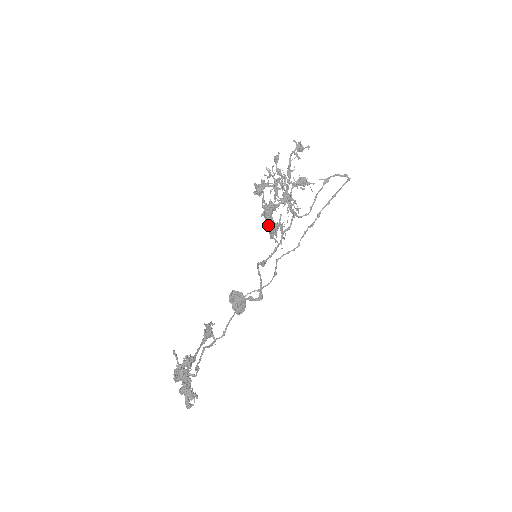
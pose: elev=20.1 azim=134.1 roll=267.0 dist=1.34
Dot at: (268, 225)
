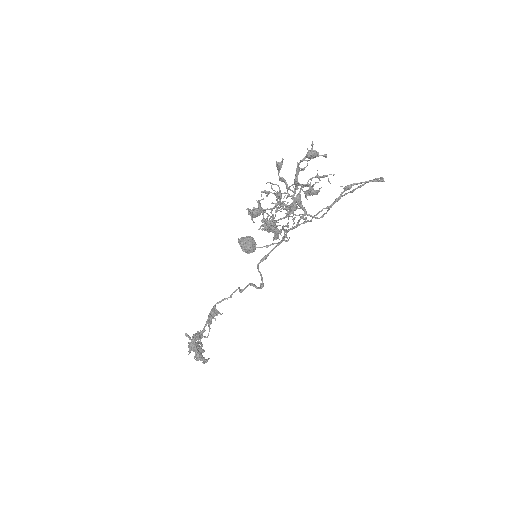
Dot at: occluded
